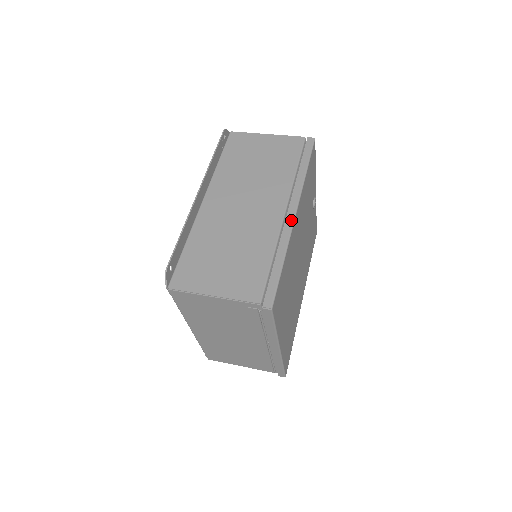
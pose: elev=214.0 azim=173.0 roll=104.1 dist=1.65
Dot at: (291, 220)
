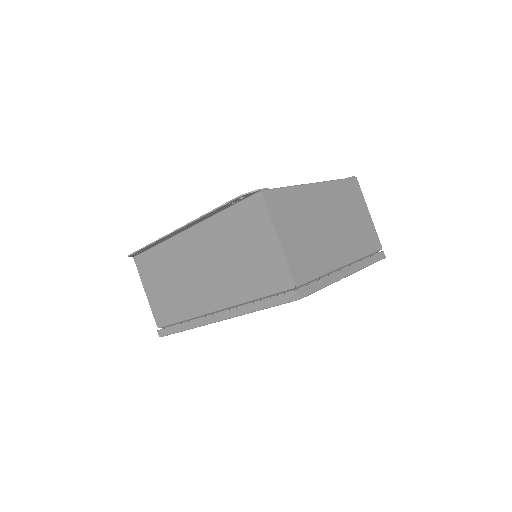
Dot at: (210, 321)
